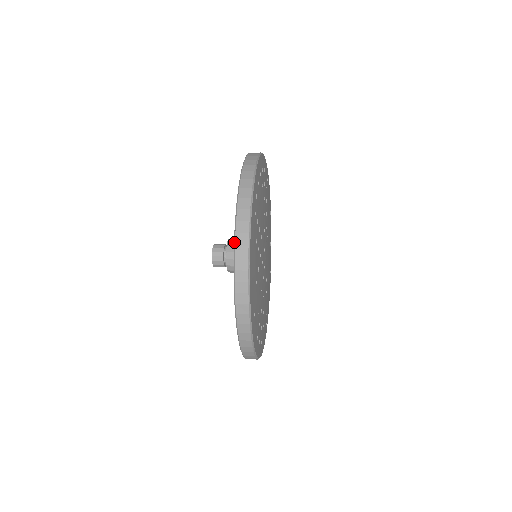
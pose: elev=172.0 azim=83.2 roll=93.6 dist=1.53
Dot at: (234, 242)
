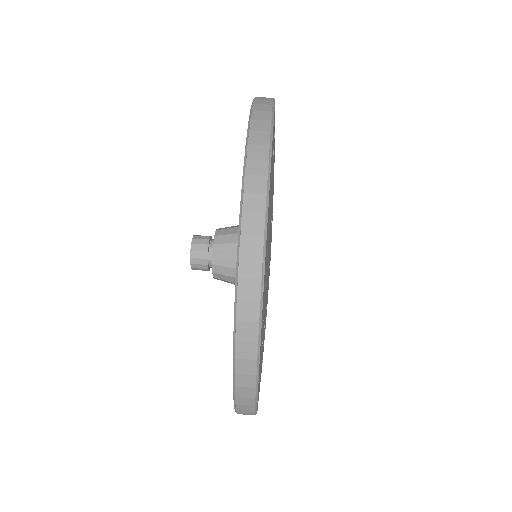
Dot at: occluded
